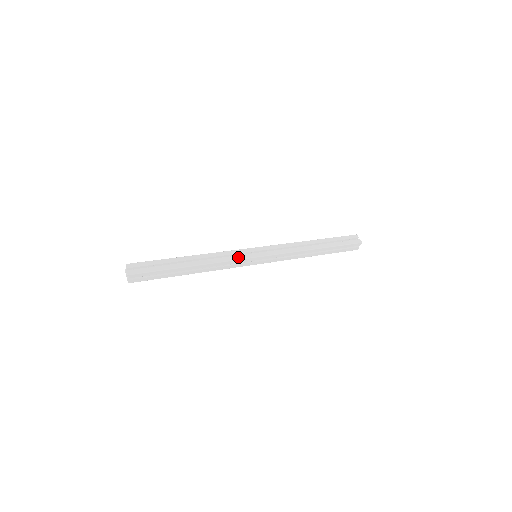
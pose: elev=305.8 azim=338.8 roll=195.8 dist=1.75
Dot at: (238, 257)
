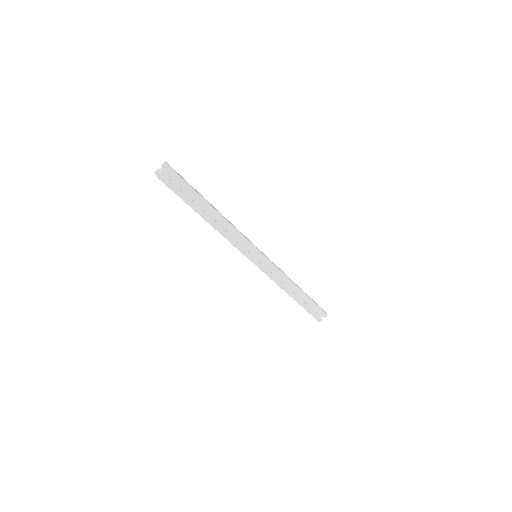
Dot at: (248, 240)
